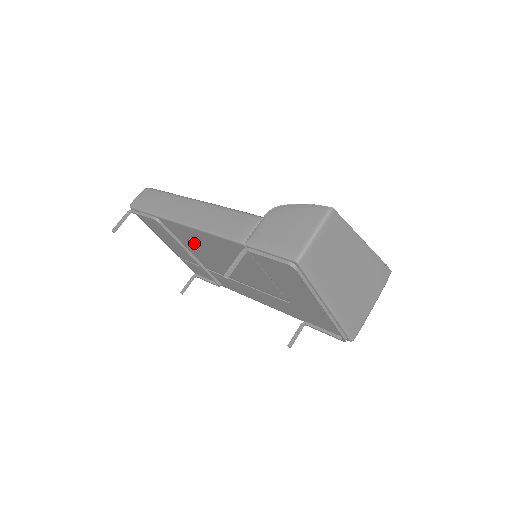
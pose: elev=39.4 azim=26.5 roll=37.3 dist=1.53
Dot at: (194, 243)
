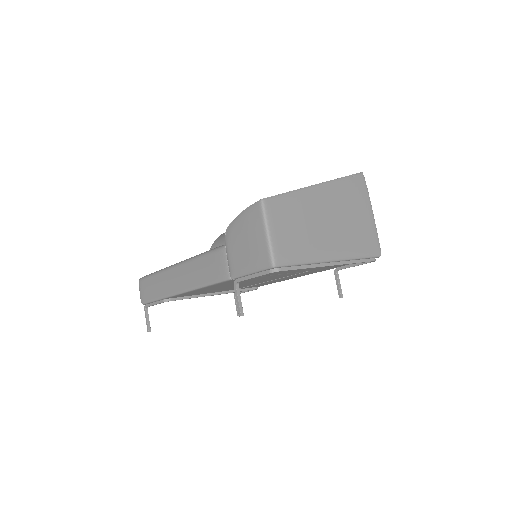
Dot at: occluded
